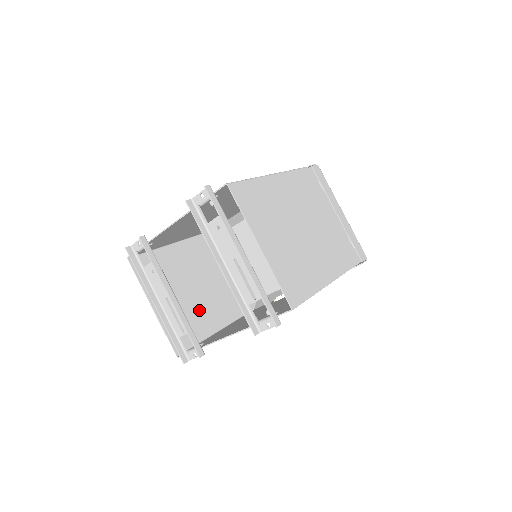
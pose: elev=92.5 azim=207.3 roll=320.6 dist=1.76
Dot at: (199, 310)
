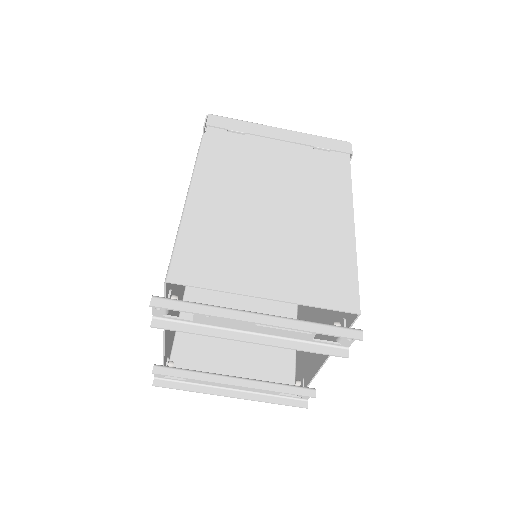
Dot at: occluded
